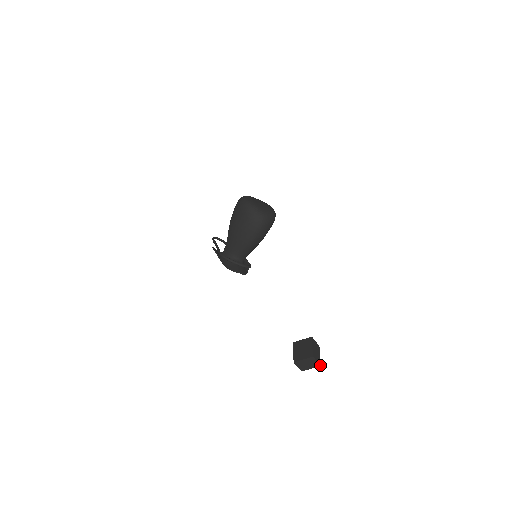
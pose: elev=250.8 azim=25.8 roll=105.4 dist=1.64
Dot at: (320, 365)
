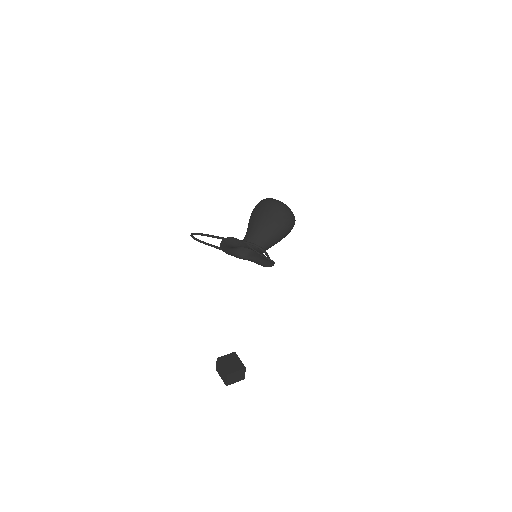
Dot at: (244, 378)
